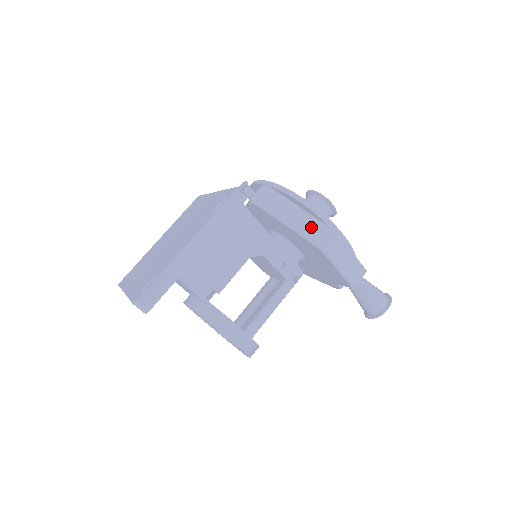
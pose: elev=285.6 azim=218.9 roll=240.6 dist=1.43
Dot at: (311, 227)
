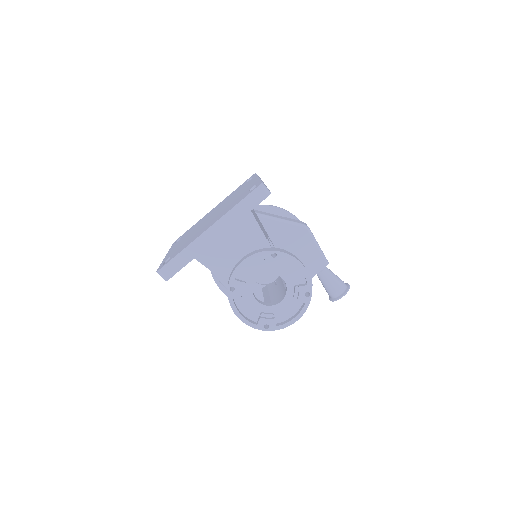
Dot at: (291, 220)
